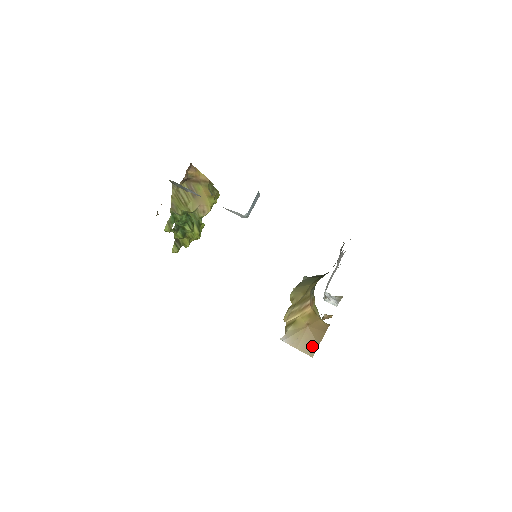
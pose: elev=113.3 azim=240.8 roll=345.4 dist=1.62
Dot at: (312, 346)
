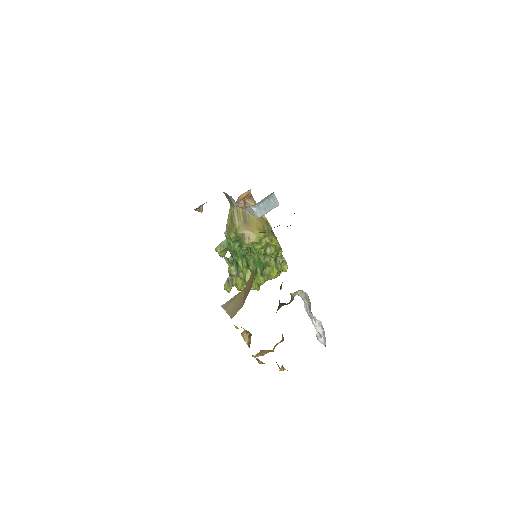
Dot at: (237, 307)
